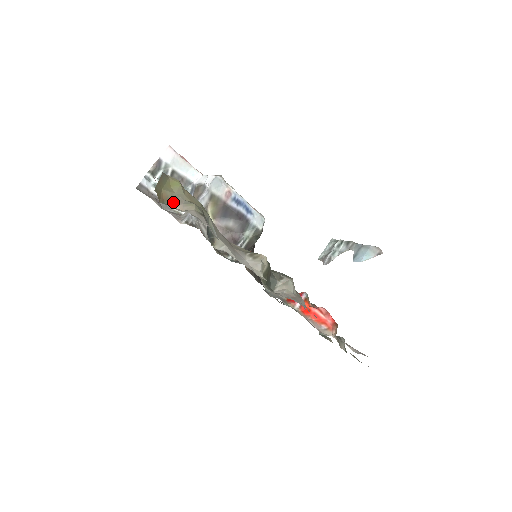
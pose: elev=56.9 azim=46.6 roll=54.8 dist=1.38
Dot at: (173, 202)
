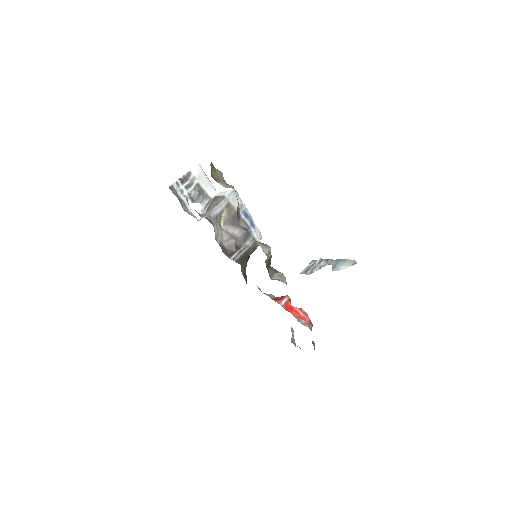
Dot at: (218, 181)
